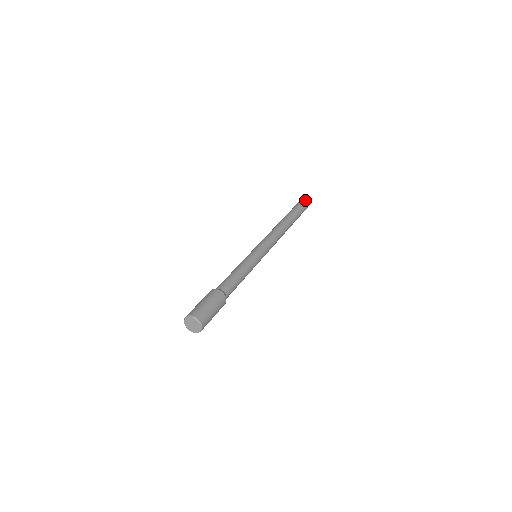
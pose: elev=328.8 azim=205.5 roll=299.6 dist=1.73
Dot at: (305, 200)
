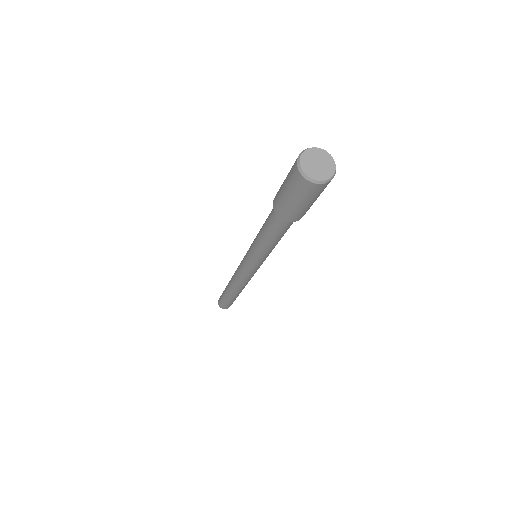
Dot at: occluded
